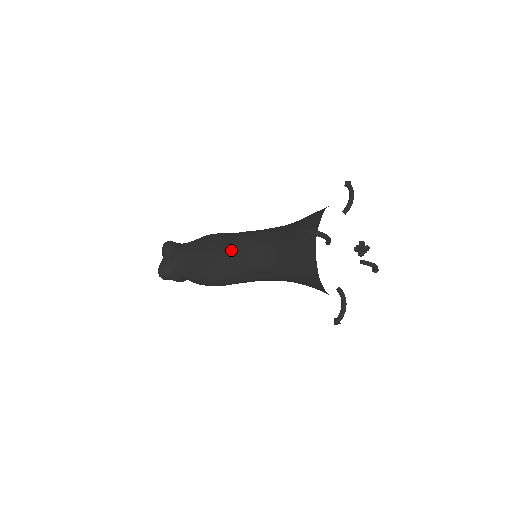
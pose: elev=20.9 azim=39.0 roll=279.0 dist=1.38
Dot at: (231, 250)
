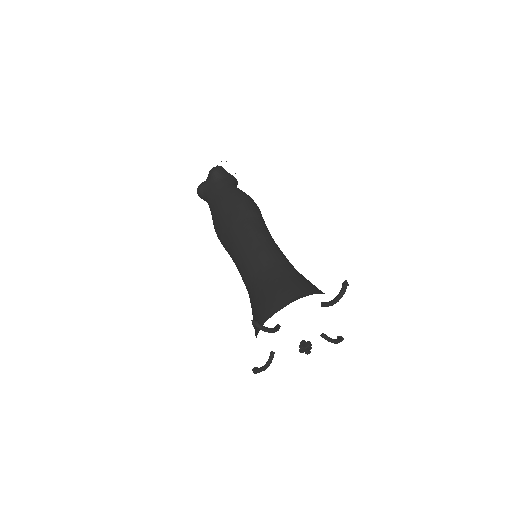
Dot at: (236, 240)
